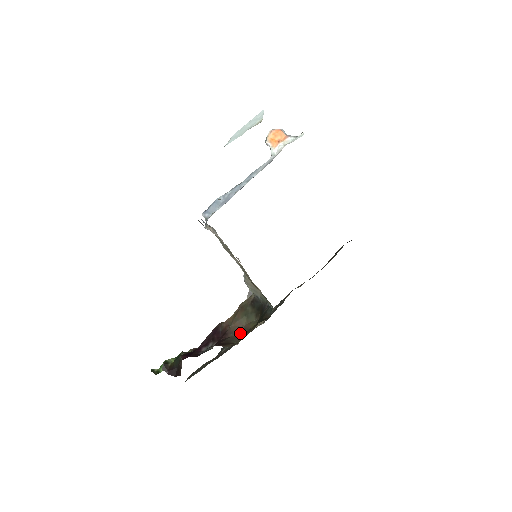
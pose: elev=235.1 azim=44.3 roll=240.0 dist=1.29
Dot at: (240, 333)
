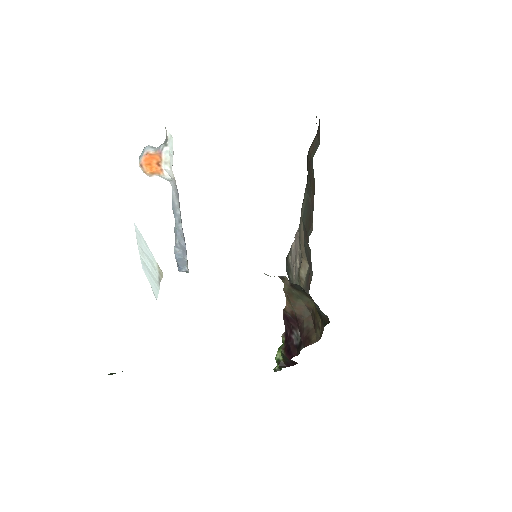
Dot at: (308, 313)
